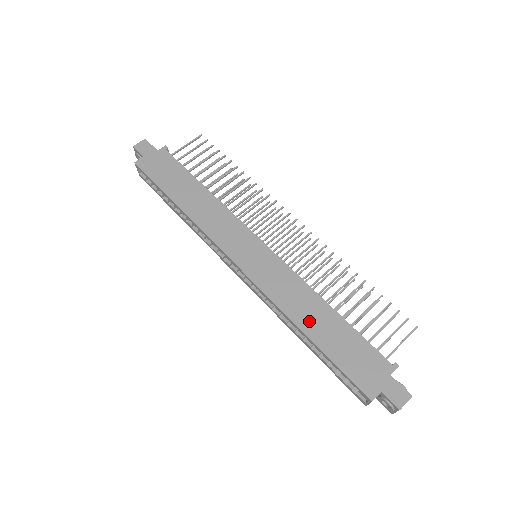
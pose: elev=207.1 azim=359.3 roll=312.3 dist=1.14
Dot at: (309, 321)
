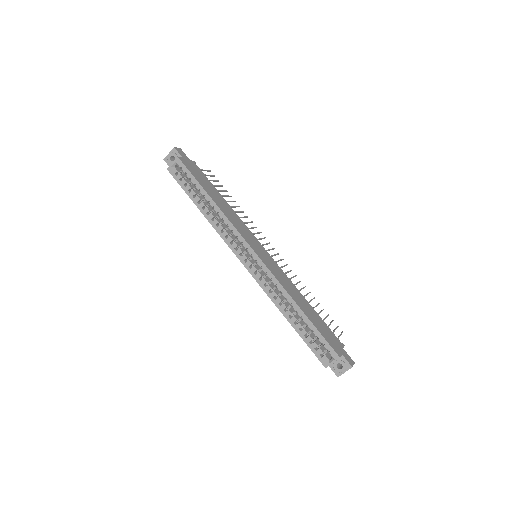
Dot at: (300, 302)
